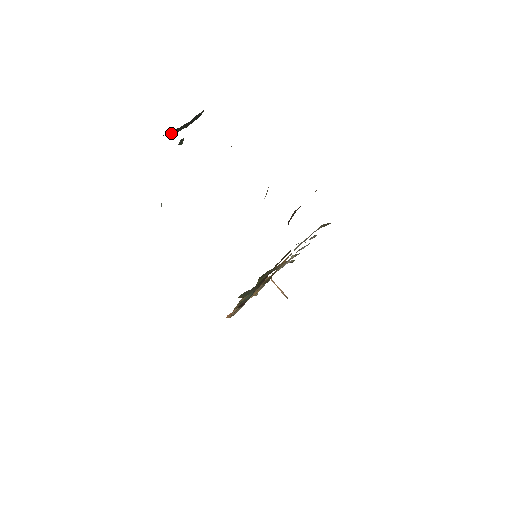
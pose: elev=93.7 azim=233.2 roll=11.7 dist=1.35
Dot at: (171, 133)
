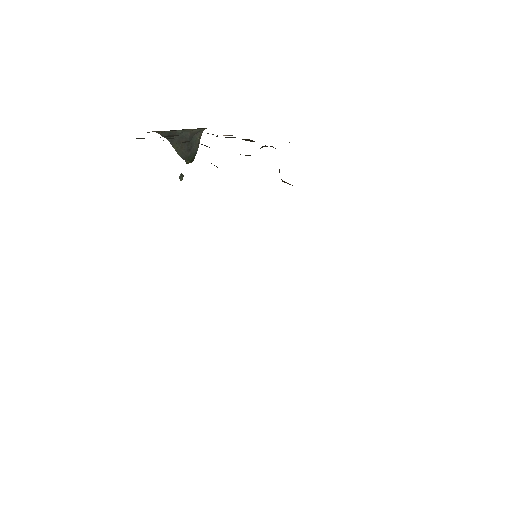
Dot at: occluded
